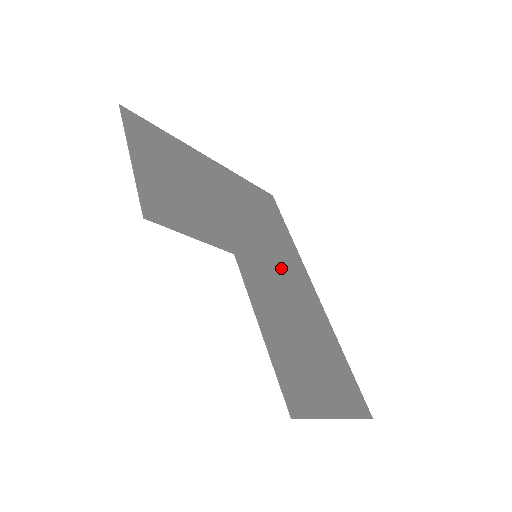
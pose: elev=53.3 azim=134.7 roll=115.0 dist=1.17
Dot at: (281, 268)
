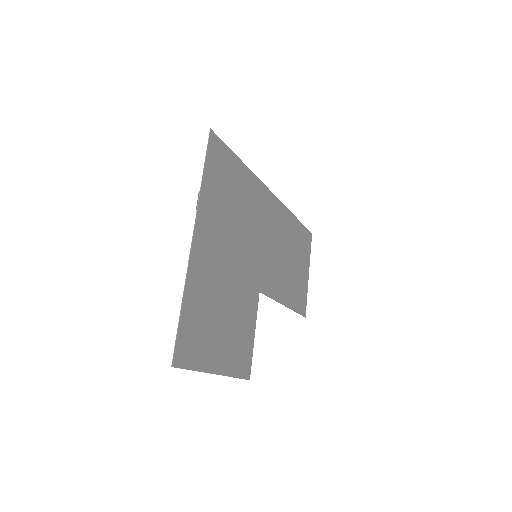
Dot at: (264, 231)
